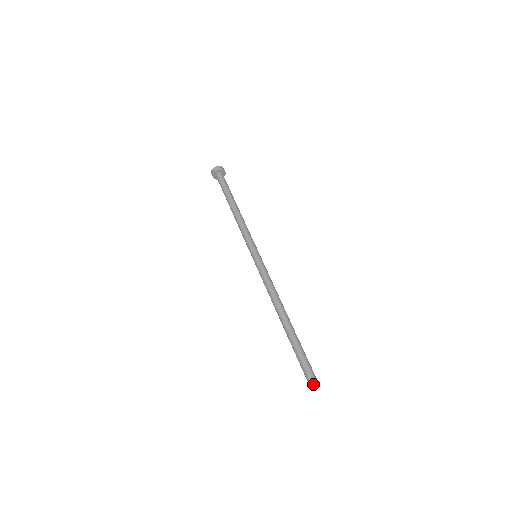
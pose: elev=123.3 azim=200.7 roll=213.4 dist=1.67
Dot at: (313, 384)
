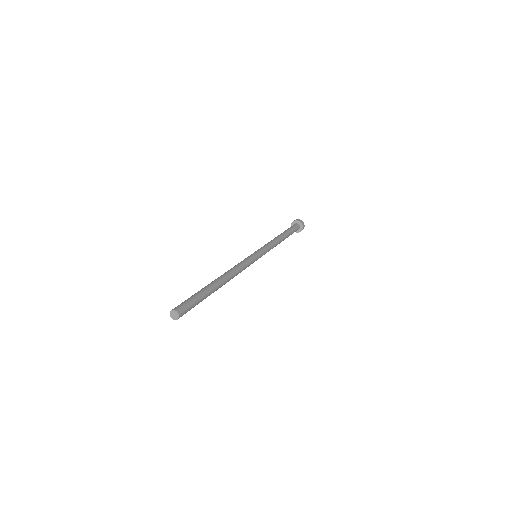
Dot at: (172, 309)
